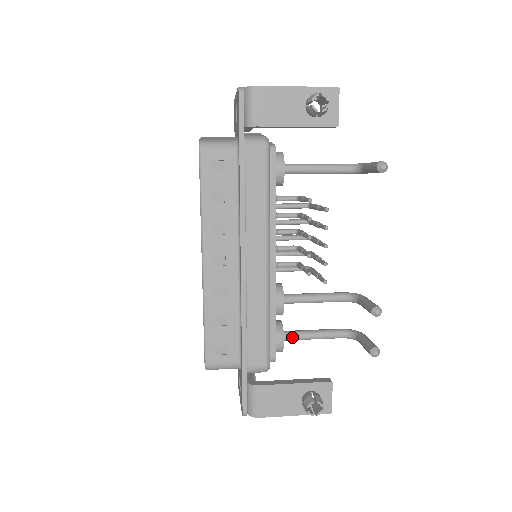
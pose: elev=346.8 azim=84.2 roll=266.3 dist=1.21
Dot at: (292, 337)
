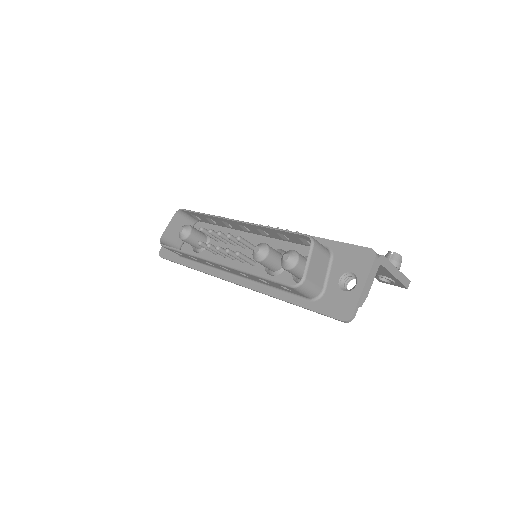
Dot at: occluded
